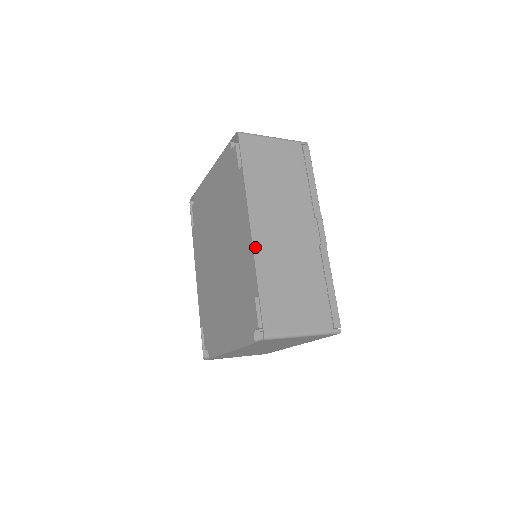
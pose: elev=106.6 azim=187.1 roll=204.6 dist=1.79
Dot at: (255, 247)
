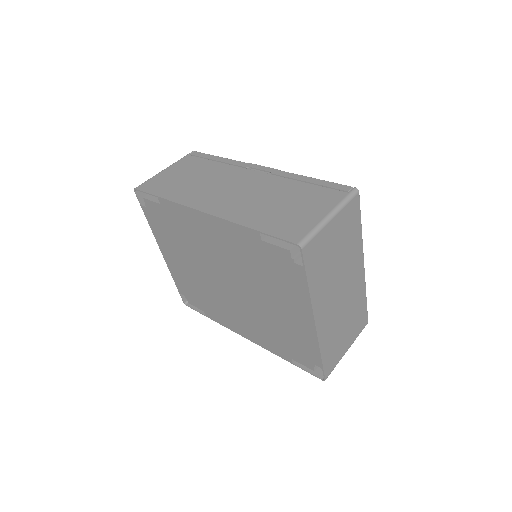
Dot at: (221, 216)
